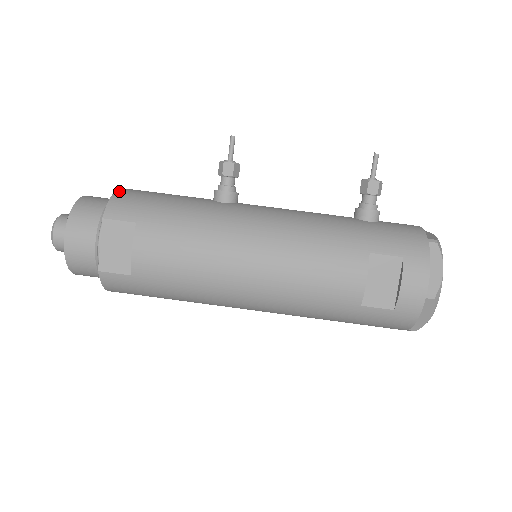
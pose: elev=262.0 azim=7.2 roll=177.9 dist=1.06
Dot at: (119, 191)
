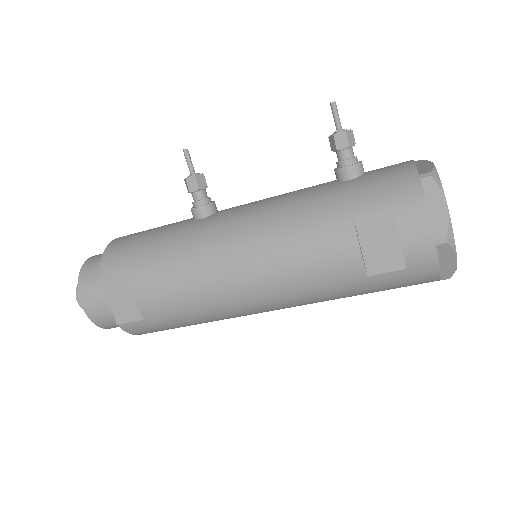
Dot at: (110, 245)
